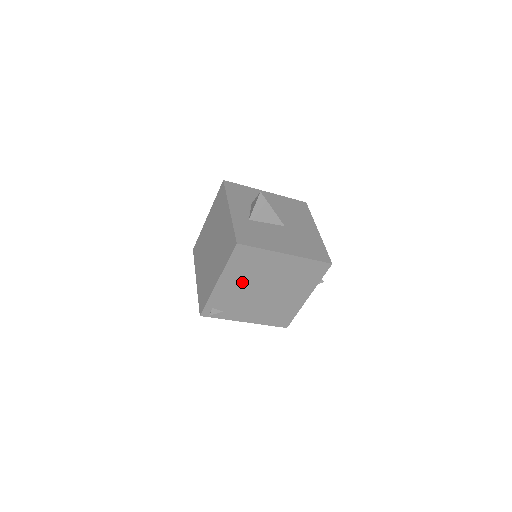
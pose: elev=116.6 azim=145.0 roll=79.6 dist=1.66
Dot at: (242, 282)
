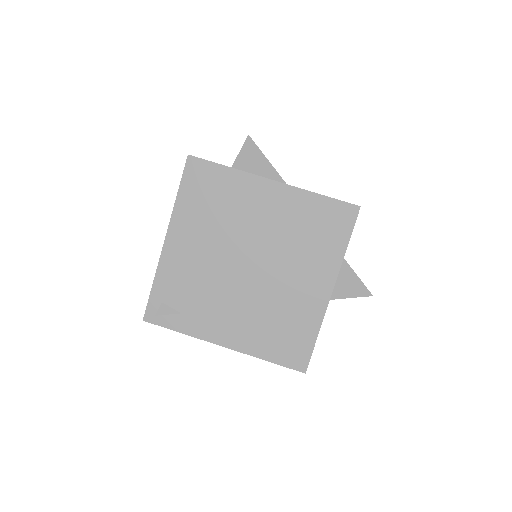
Dot at: (206, 243)
